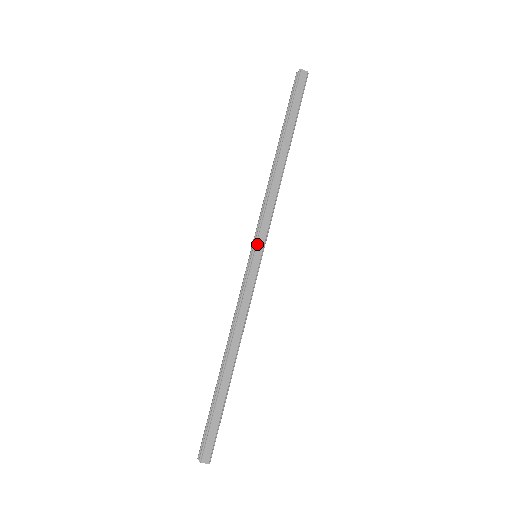
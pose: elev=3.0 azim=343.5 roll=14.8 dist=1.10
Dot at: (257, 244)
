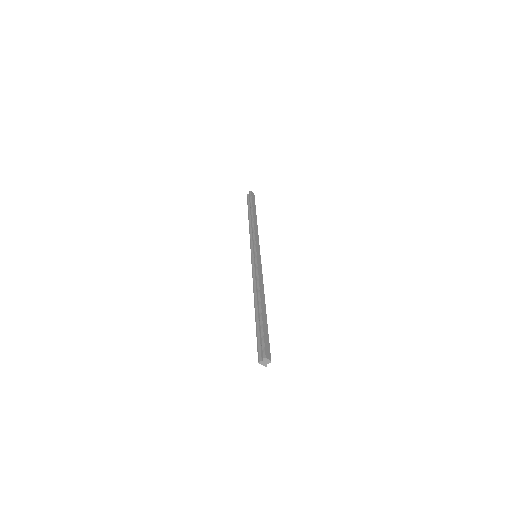
Dot at: (256, 248)
